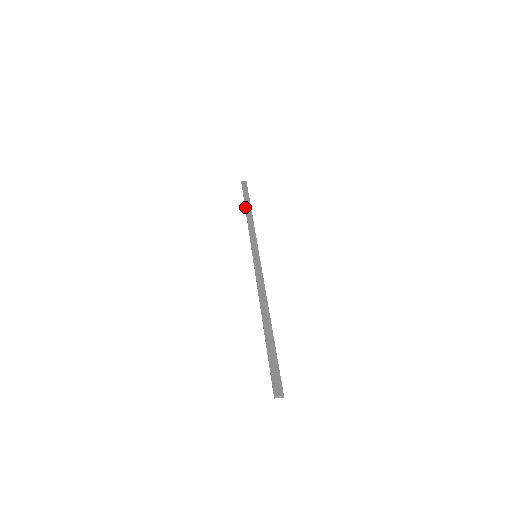
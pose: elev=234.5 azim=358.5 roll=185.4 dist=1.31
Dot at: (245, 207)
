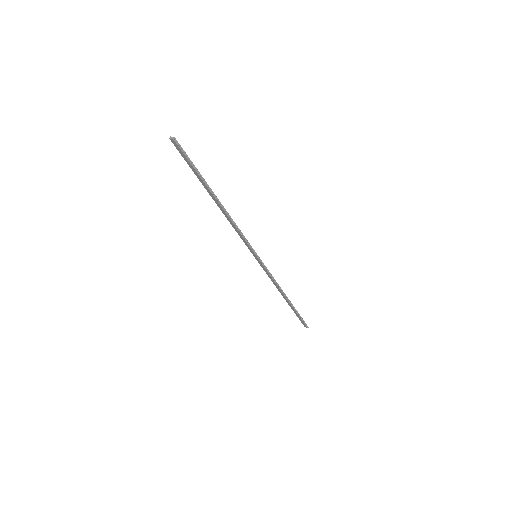
Dot at: occluded
